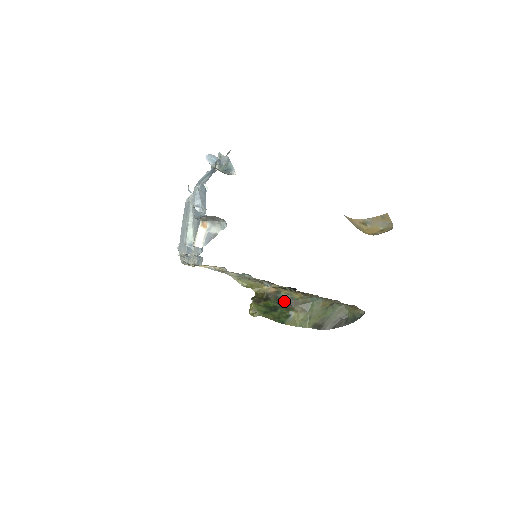
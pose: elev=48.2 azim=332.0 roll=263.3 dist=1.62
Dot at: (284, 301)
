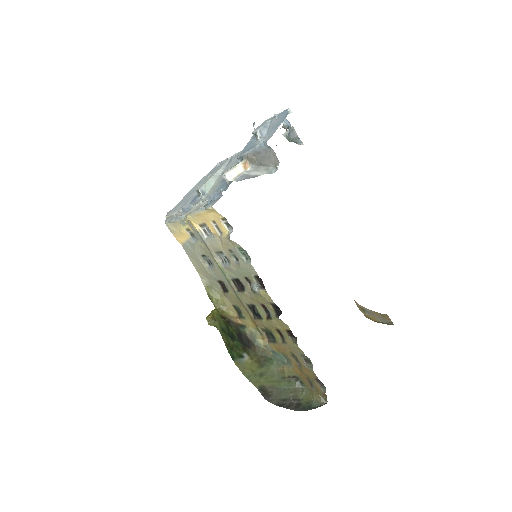
Dot at: (244, 338)
